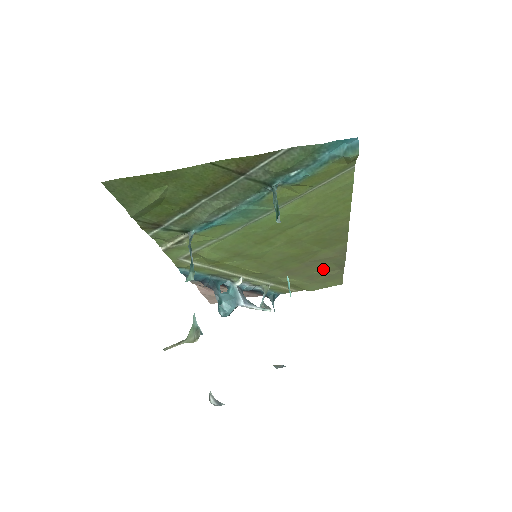
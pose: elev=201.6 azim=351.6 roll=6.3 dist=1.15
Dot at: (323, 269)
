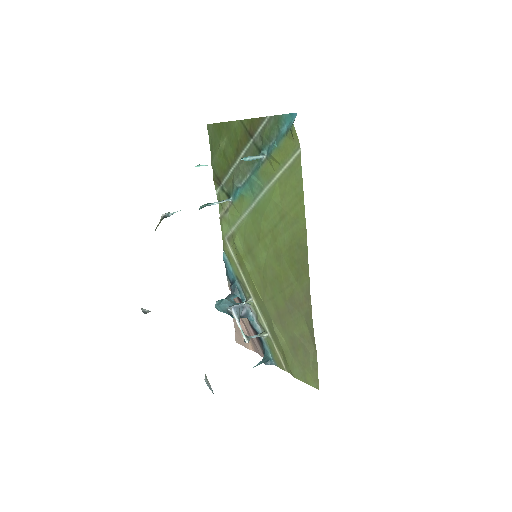
Dot at: (301, 331)
